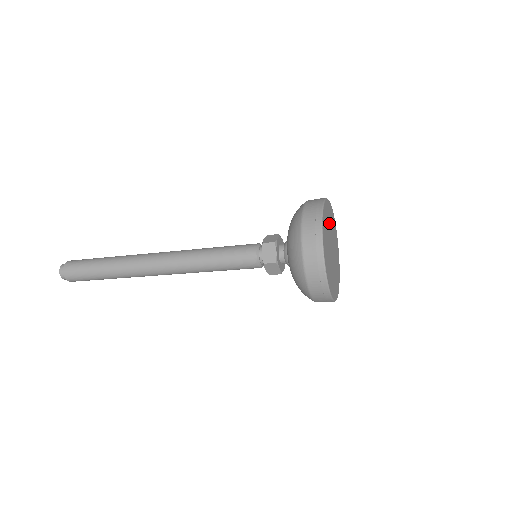
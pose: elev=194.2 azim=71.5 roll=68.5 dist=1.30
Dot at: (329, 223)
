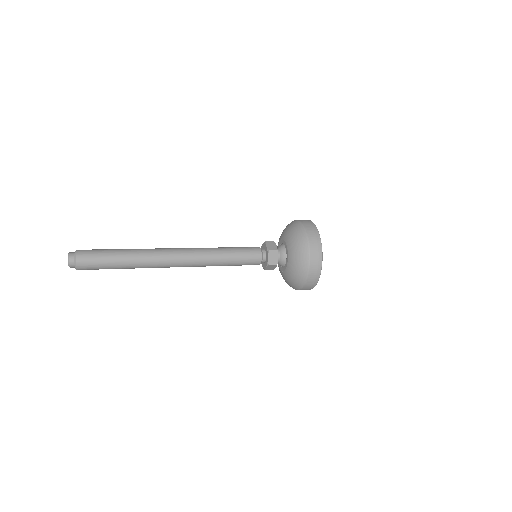
Dot at: occluded
